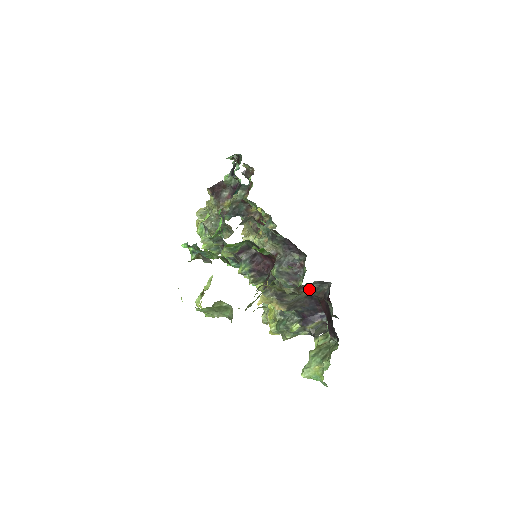
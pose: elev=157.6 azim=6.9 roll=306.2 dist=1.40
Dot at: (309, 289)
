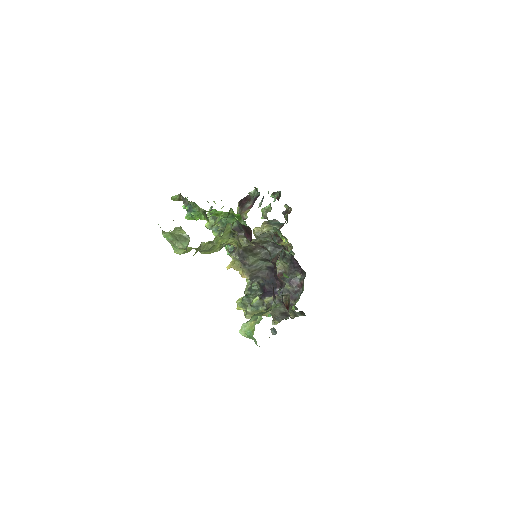
Dot at: (265, 251)
